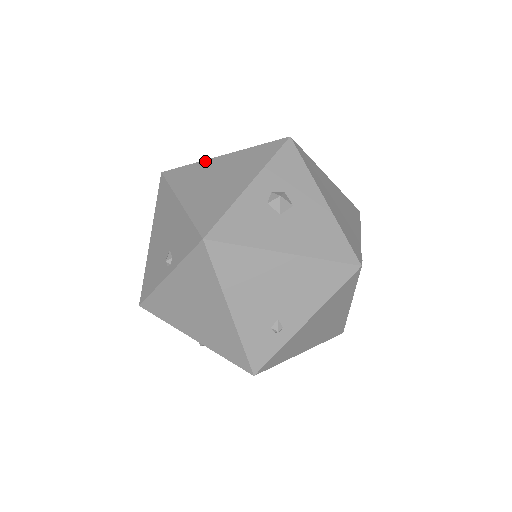
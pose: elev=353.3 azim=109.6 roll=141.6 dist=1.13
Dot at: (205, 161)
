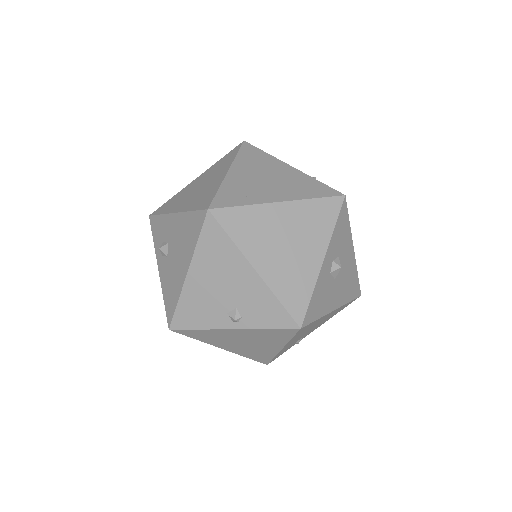
Dot at: (262, 206)
